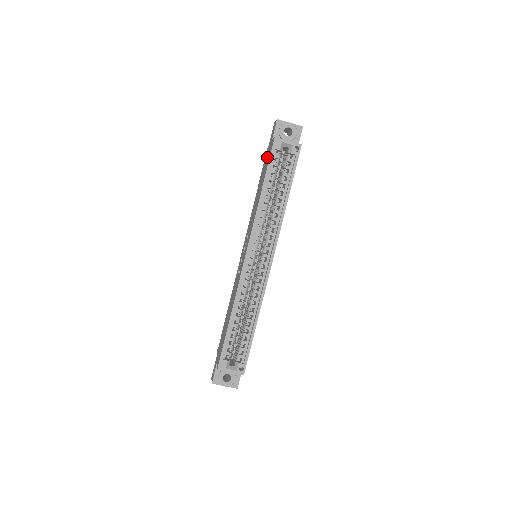
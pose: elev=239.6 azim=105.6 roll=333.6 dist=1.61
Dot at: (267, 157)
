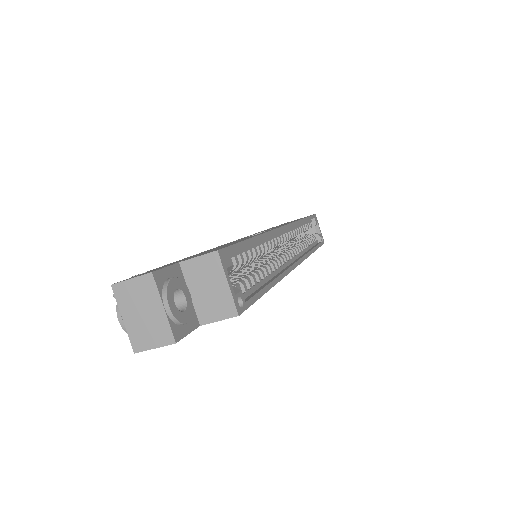
Dot at: occluded
